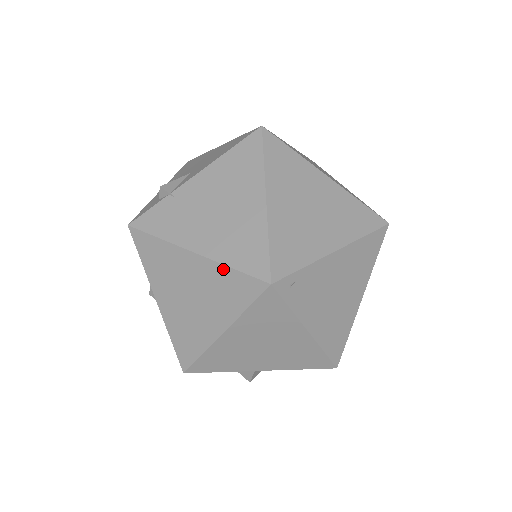
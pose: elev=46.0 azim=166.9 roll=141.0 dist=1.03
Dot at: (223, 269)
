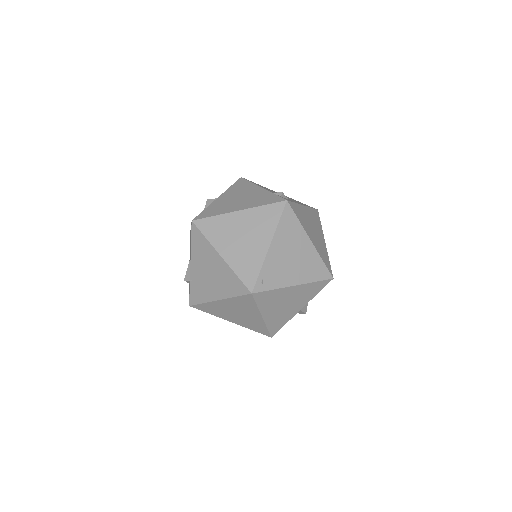
Dot at: (233, 299)
